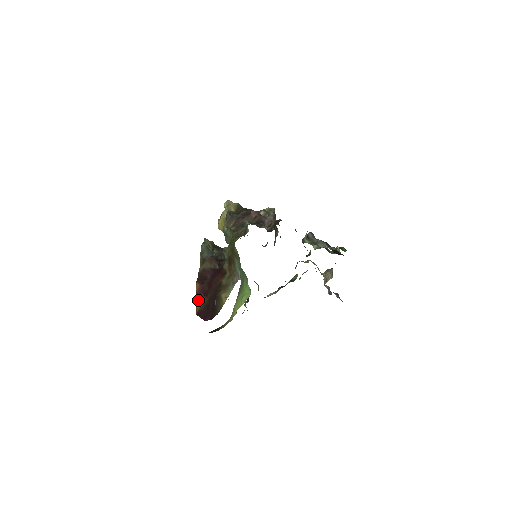
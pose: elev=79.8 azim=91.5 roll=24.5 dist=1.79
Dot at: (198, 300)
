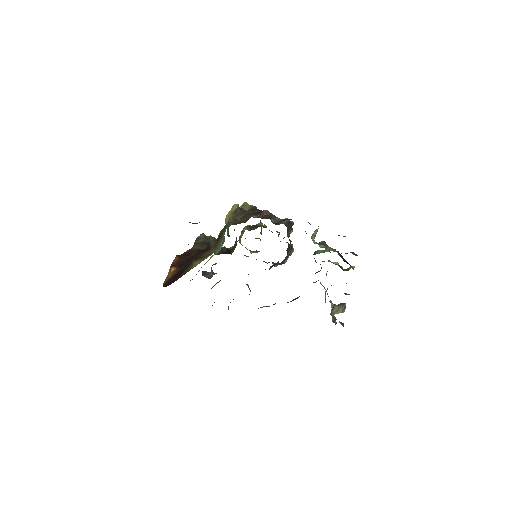
Dot at: (170, 272)
